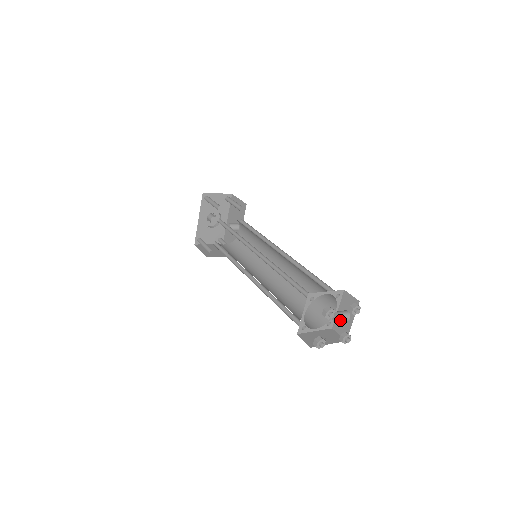
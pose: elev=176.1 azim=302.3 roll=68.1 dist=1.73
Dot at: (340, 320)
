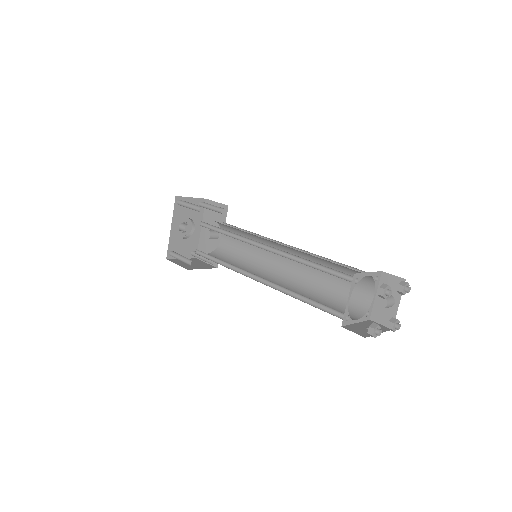
Dot at: (387, 304)
